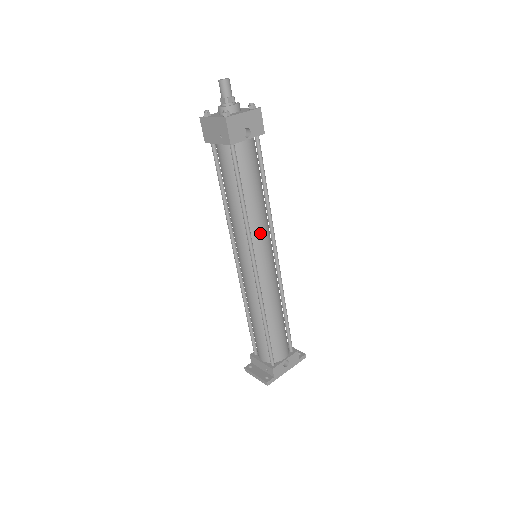
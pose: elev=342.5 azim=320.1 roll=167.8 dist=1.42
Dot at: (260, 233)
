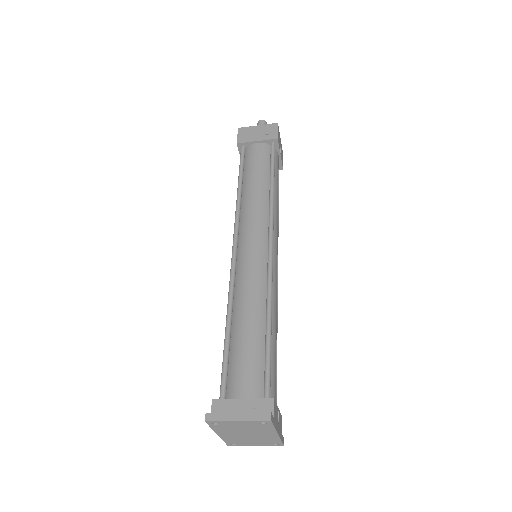
Dot at: (276, 224)
